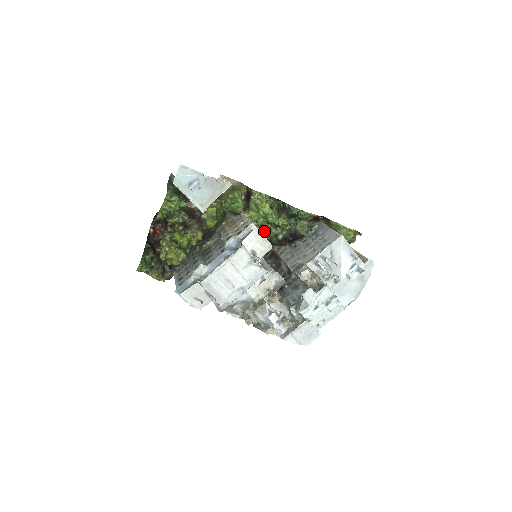
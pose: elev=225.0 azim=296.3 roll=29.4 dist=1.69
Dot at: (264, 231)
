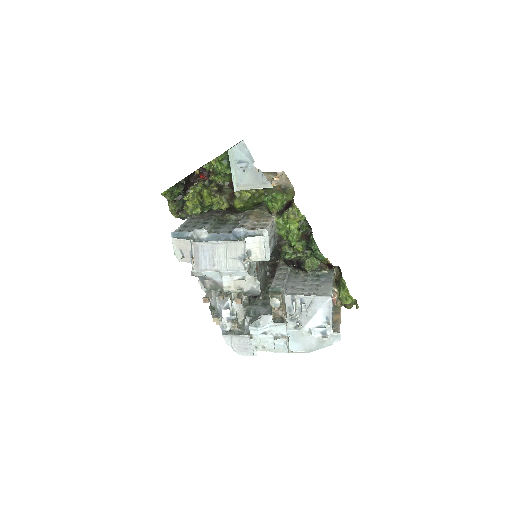
Dot at: (280, 242)
